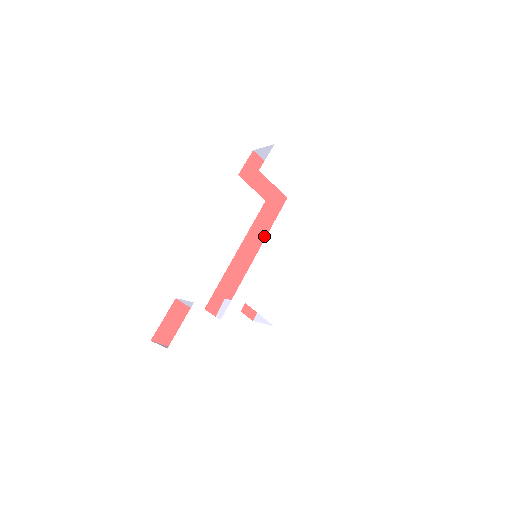
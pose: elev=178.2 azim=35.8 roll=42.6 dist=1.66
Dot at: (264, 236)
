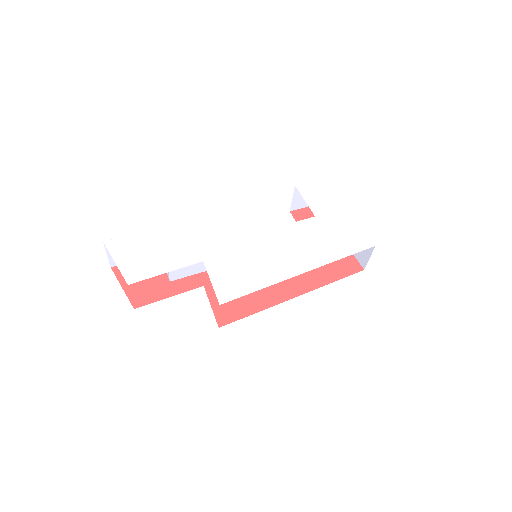
Dot at: occluded
